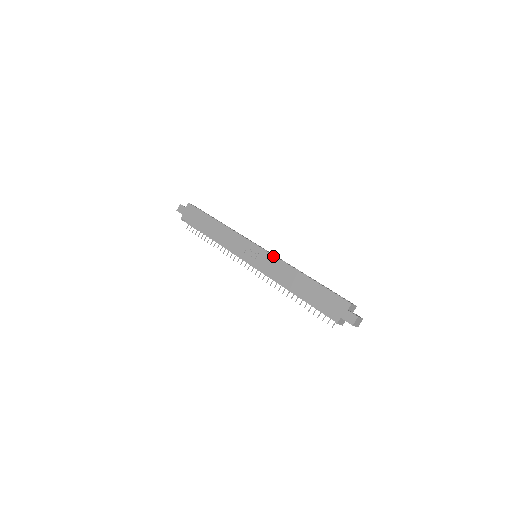
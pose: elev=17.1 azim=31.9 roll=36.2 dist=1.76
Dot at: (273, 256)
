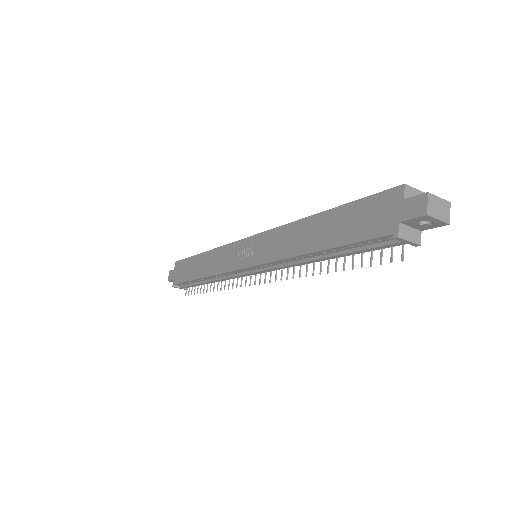
Dot at: (269, 231)
